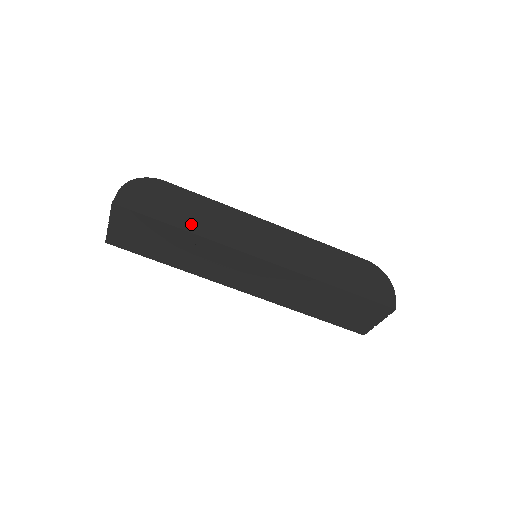
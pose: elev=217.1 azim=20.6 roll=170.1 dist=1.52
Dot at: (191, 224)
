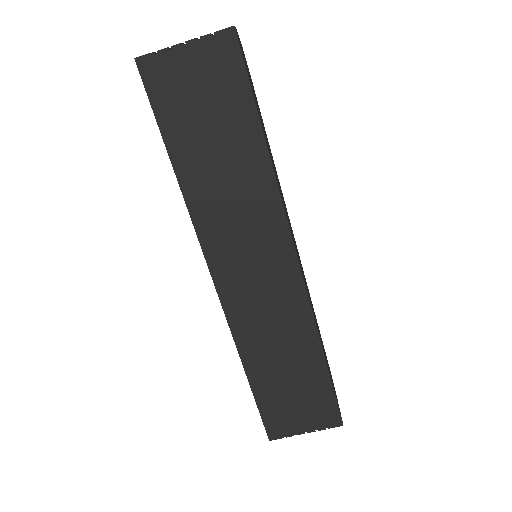
Dot at: occluded
